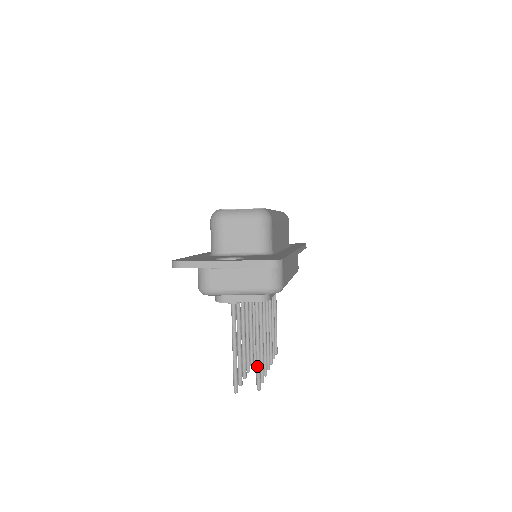
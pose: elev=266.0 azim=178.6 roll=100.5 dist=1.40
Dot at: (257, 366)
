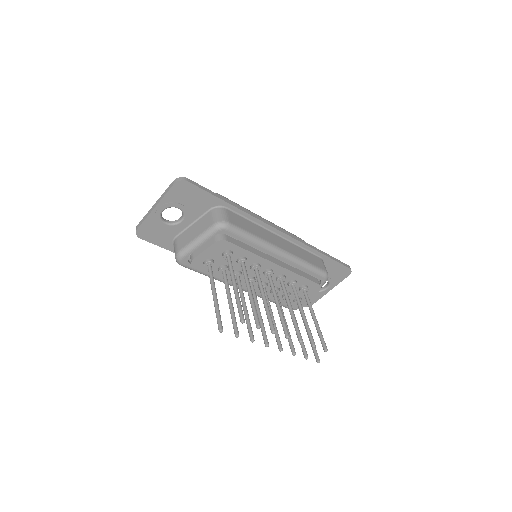
Dot at: (236, 302)
